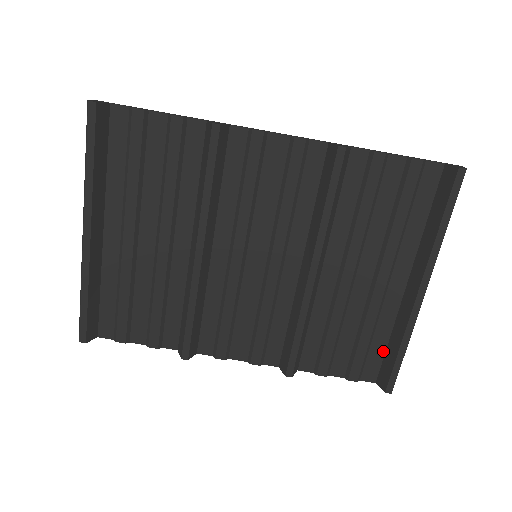
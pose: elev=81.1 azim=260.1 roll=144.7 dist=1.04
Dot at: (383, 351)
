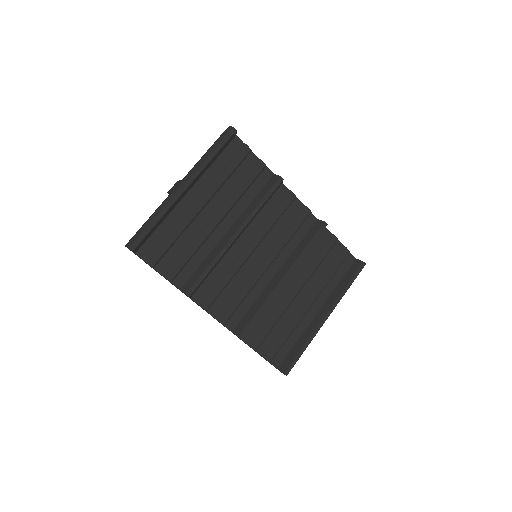
Dot at: (290, 348)
